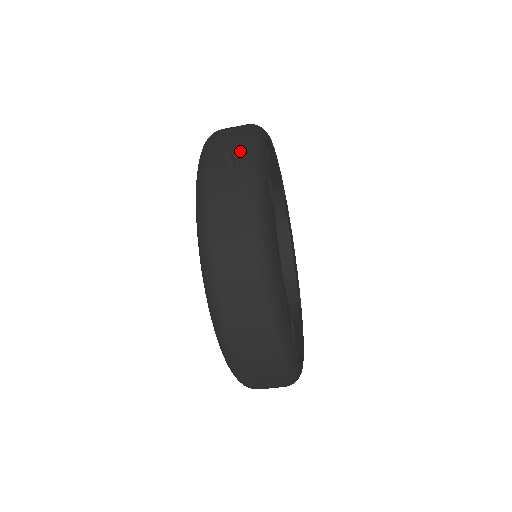
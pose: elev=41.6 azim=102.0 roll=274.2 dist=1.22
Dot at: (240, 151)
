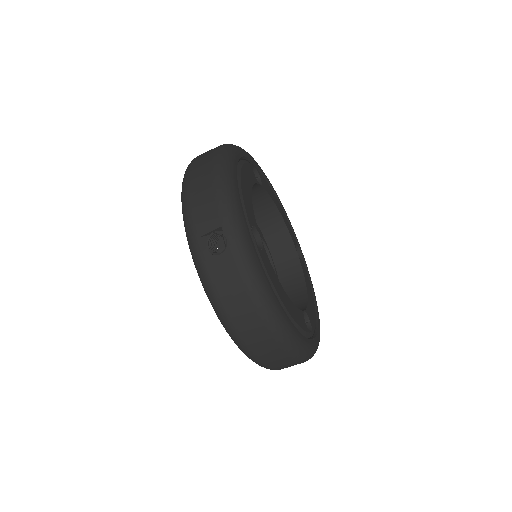
Dot at: (222, 231)
